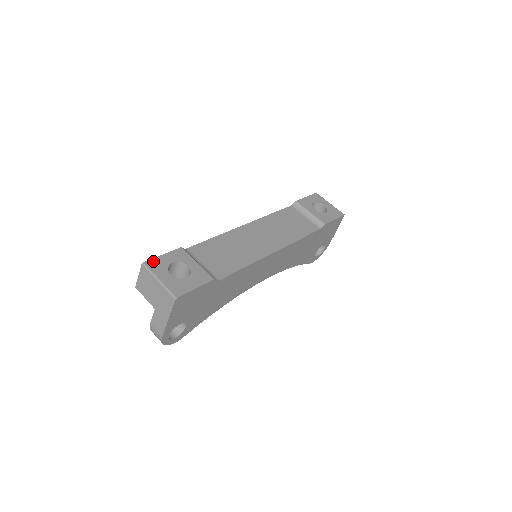
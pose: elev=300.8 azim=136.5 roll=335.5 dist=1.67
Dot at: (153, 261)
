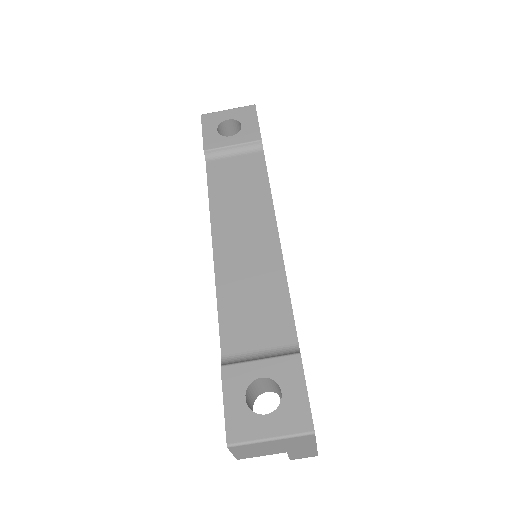
Dot at: (230, 427)
